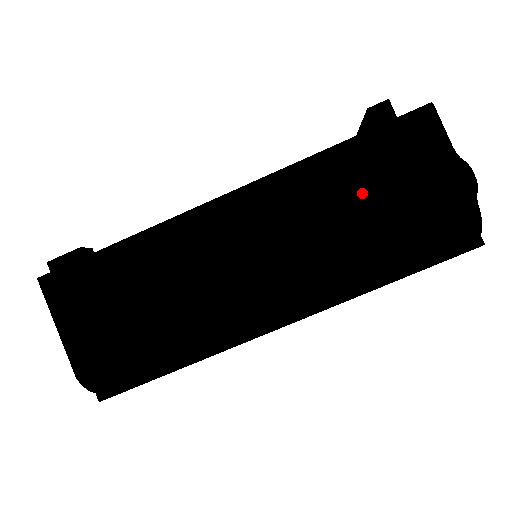
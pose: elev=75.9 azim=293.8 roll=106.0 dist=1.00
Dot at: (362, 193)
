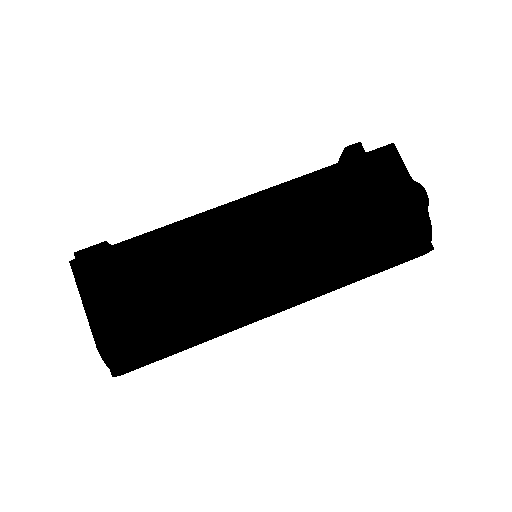
Dot at: (345, 203)
